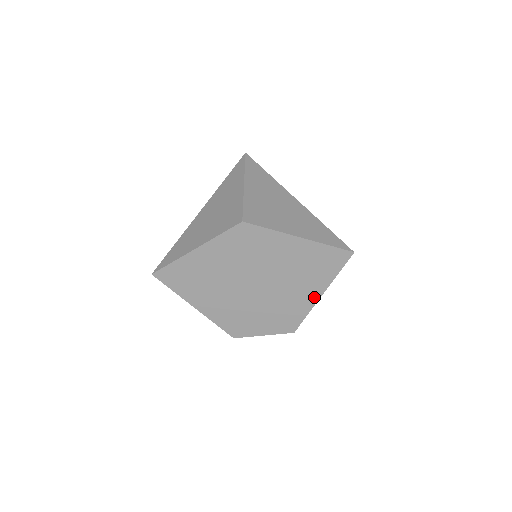
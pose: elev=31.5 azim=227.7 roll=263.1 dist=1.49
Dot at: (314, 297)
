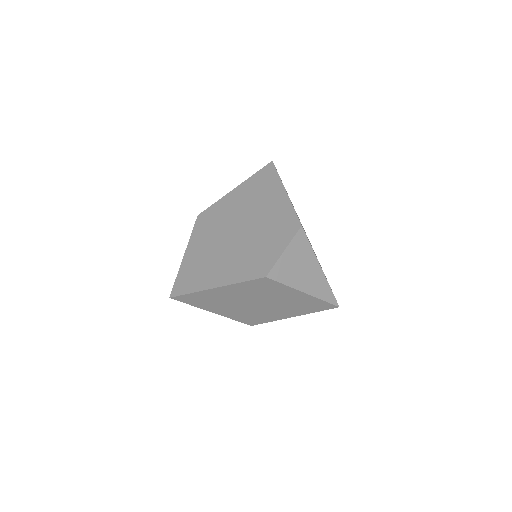
Dot at: (283, 197)
